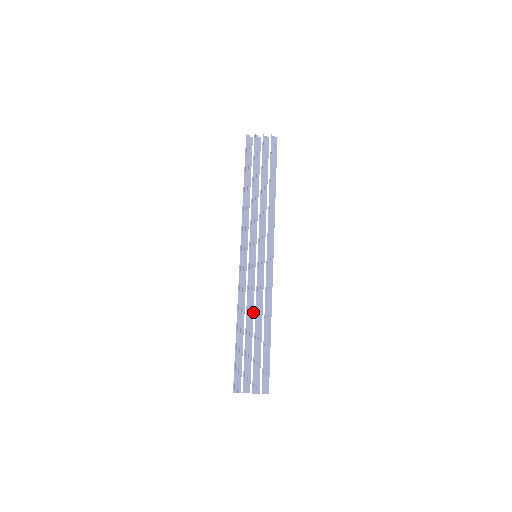
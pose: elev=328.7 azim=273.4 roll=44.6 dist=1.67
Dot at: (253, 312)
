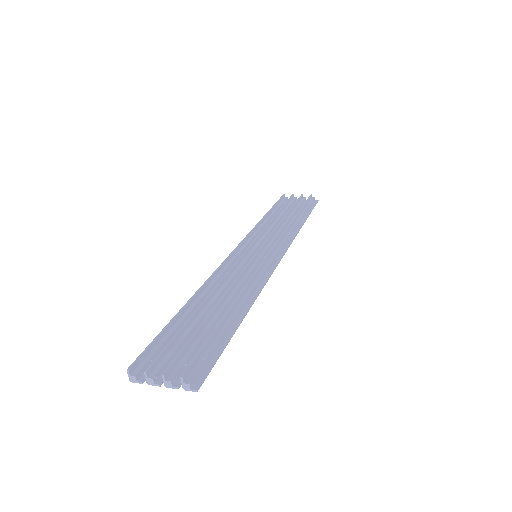
Dot at: occluded
